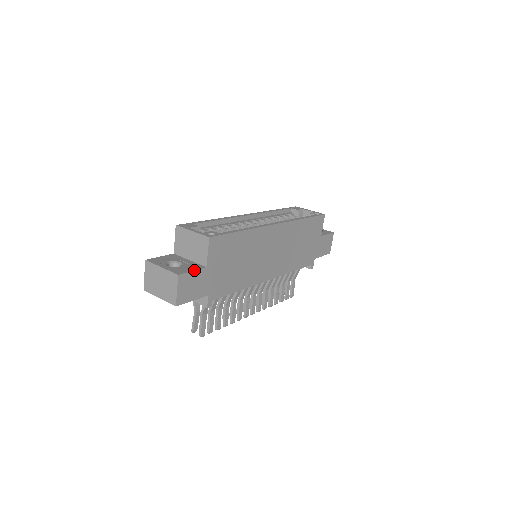
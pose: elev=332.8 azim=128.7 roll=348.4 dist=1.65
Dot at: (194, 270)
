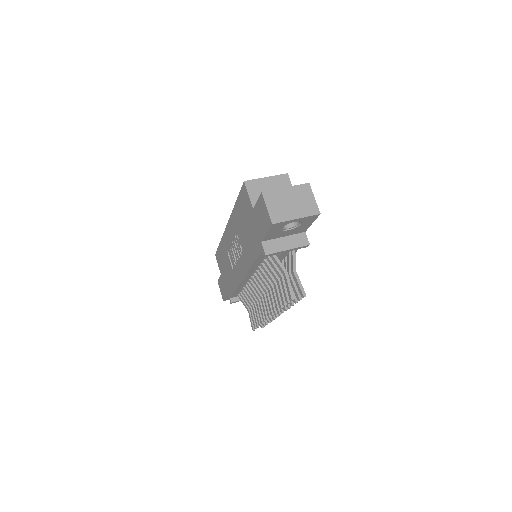
Dot at: occluded
